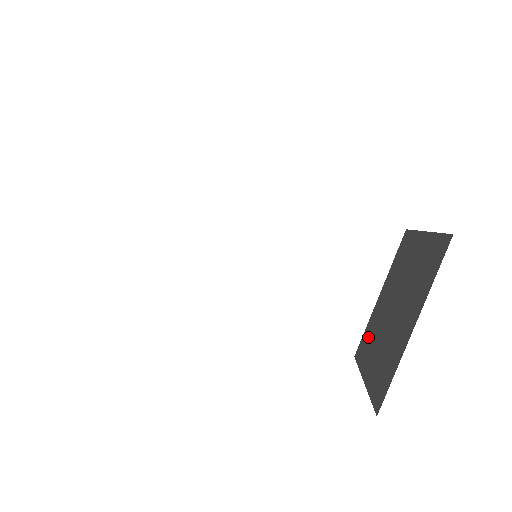
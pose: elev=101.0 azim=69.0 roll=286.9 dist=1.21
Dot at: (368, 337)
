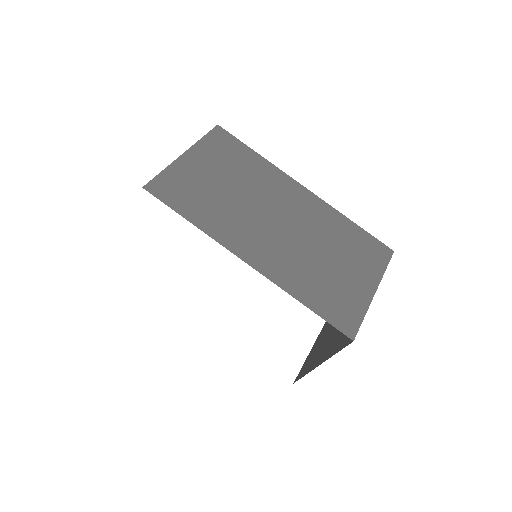
Dot at: occluded
